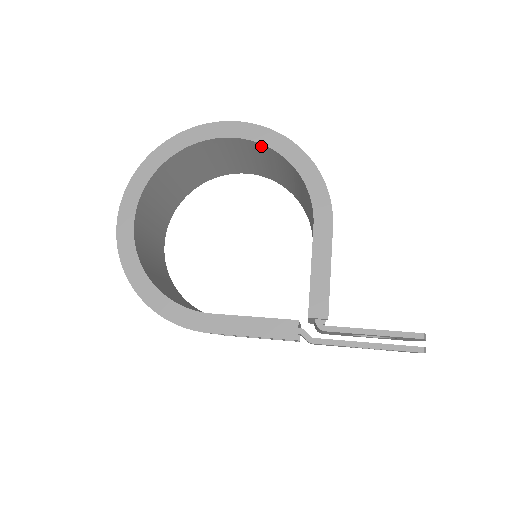
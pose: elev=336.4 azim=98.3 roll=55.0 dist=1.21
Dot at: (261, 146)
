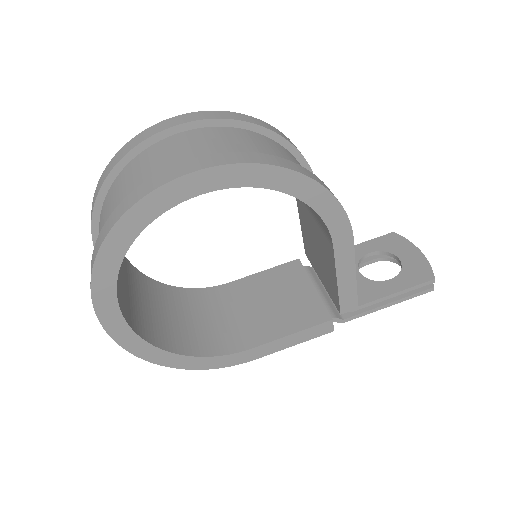
Dot at: (245, 183)
